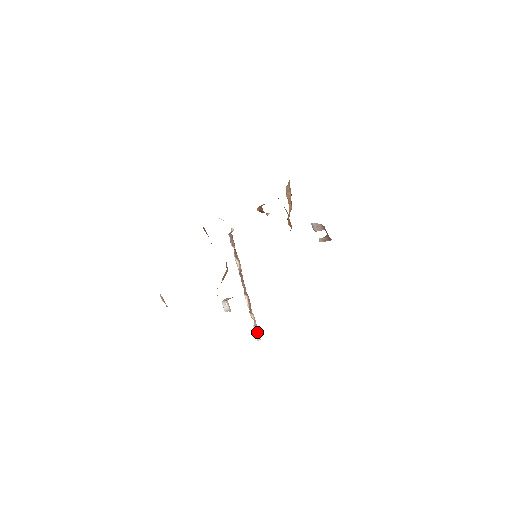
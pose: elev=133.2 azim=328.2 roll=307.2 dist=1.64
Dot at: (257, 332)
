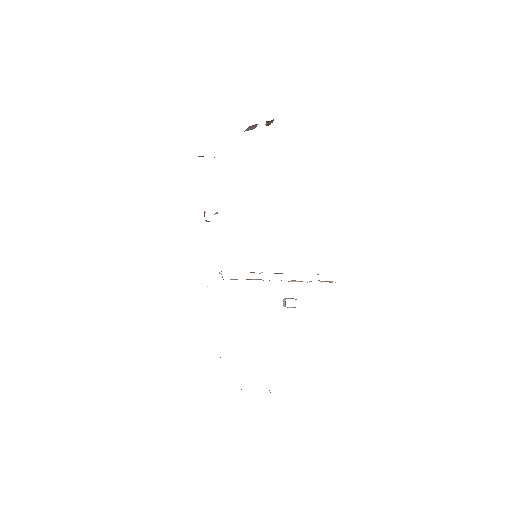
Dot at: occluded
